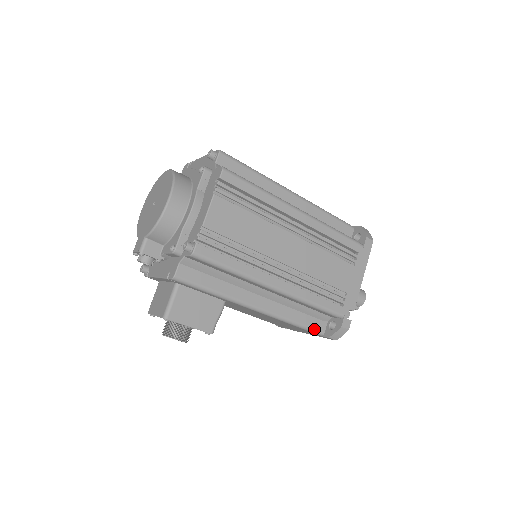
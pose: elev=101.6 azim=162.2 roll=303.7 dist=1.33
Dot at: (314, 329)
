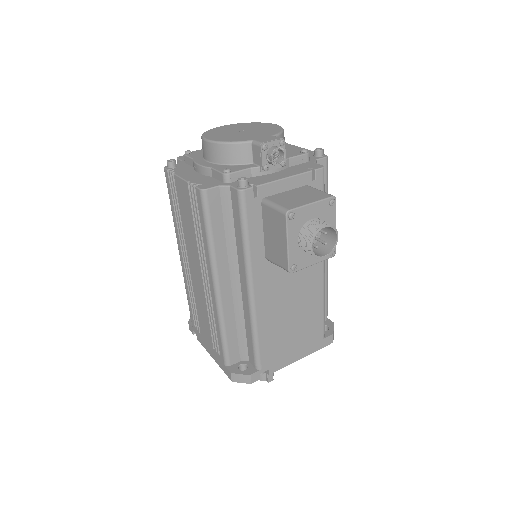
Dot at: (324, 324)
